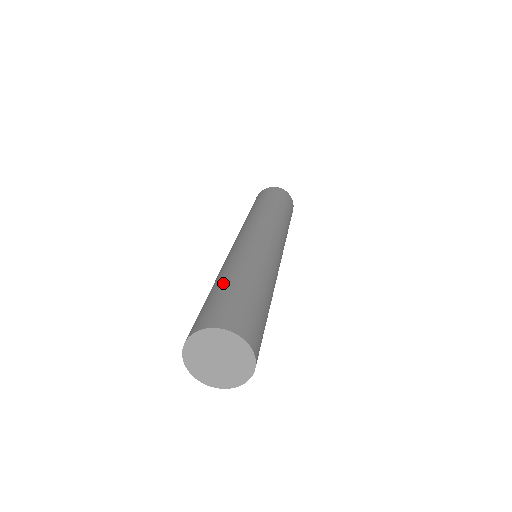
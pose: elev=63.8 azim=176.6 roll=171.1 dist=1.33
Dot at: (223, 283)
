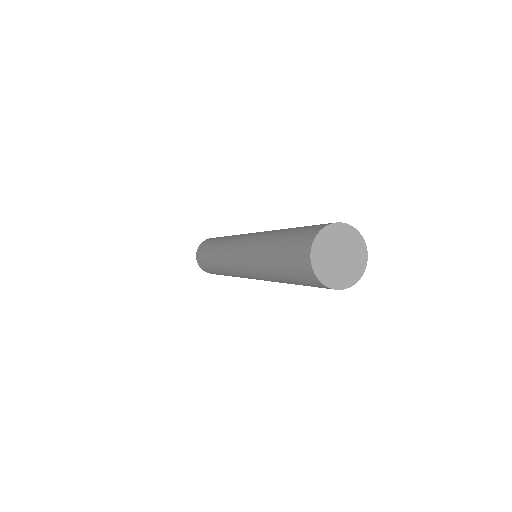
Dot at: occluded
